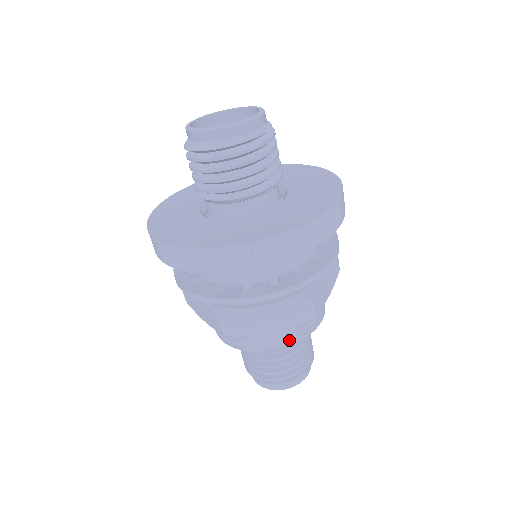
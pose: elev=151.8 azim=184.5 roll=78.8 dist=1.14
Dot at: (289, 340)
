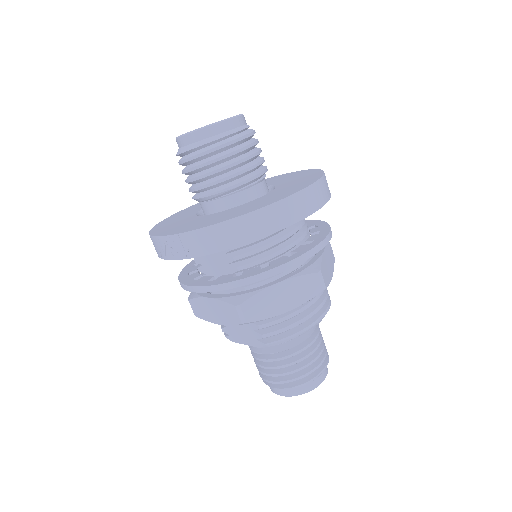
Dot at: (253, 342)
